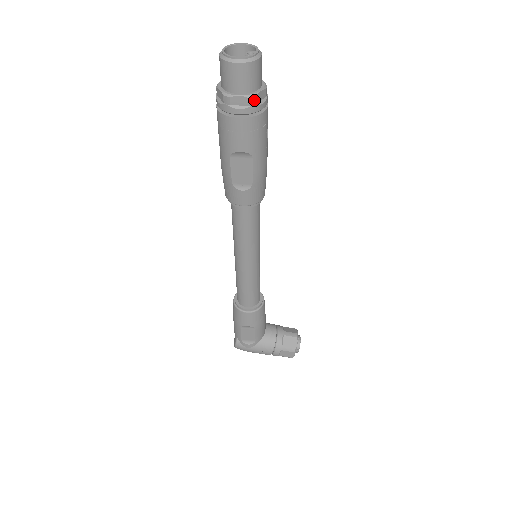
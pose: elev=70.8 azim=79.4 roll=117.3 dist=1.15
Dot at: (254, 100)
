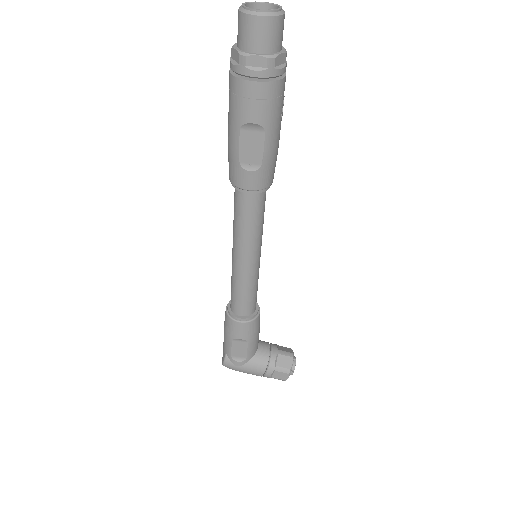
Dot at: (273, 62)
